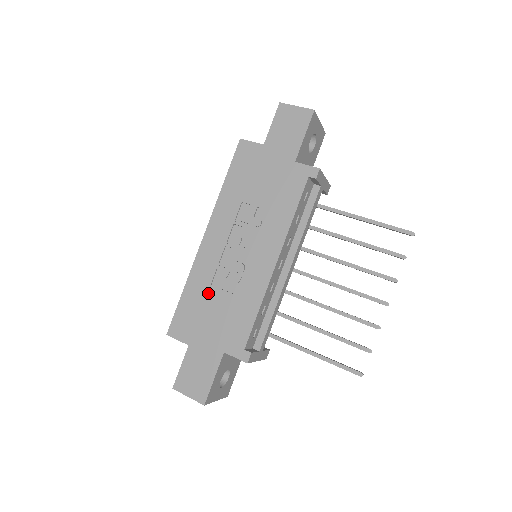
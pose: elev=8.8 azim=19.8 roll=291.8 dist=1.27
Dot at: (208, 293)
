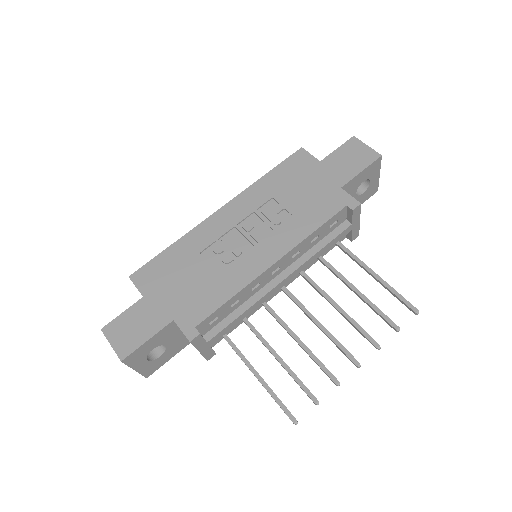
Dot at: (192, 259)
